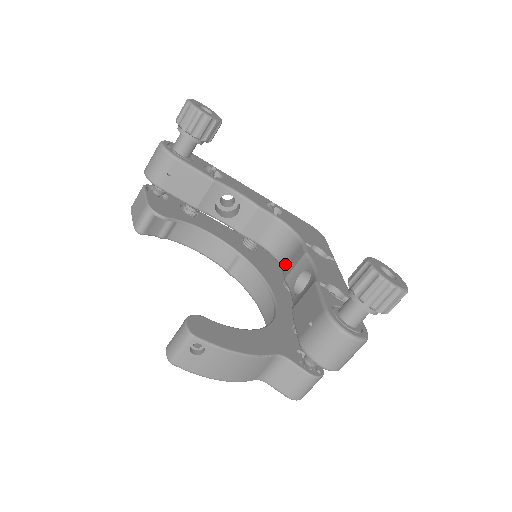
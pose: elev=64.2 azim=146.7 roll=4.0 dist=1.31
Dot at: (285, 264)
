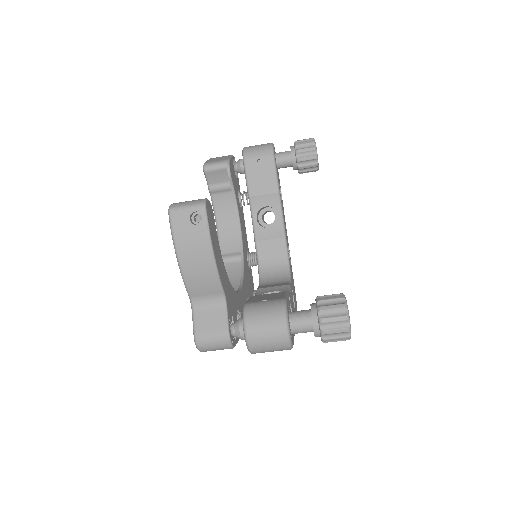
Dot at: (265, 285)
